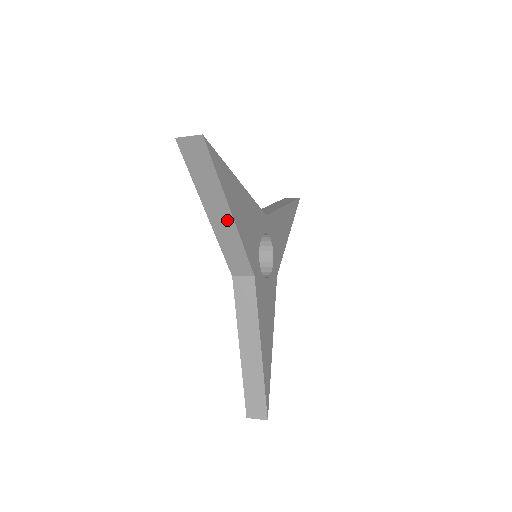
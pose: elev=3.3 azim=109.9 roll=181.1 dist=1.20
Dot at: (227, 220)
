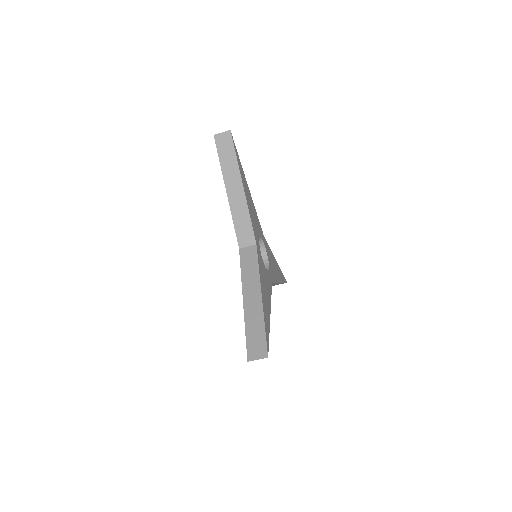
Dot at: (240, 192)
